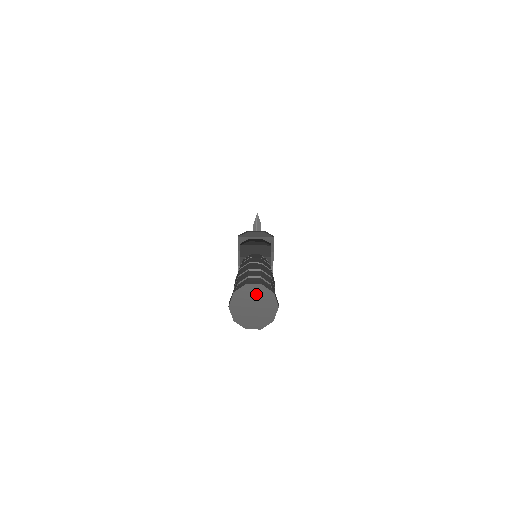
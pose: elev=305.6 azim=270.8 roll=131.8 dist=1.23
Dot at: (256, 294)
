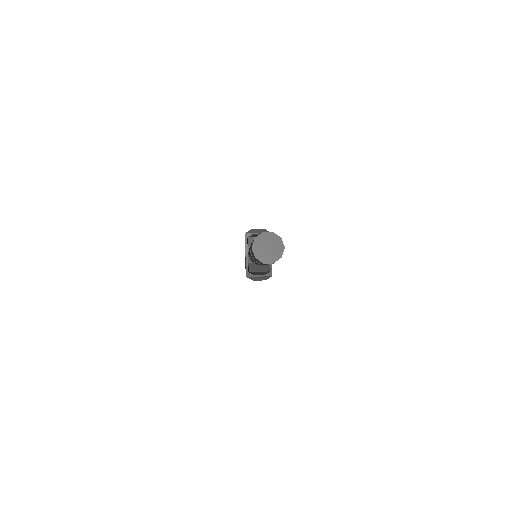
Dot at: (270, 239)
